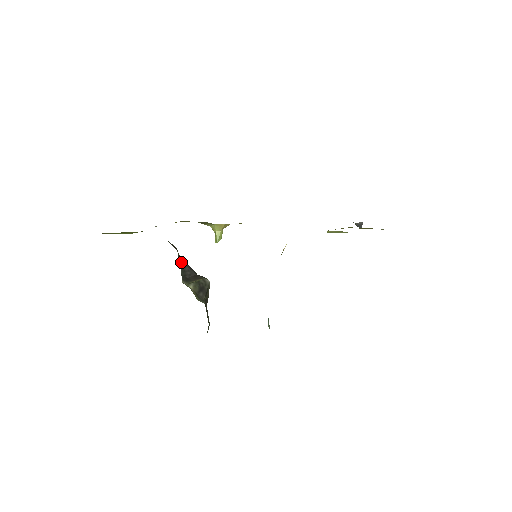
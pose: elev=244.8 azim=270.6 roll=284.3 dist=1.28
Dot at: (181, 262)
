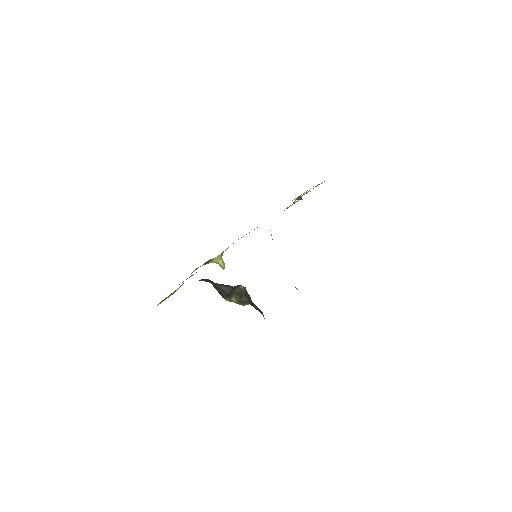
Dot at: (218, 287)
